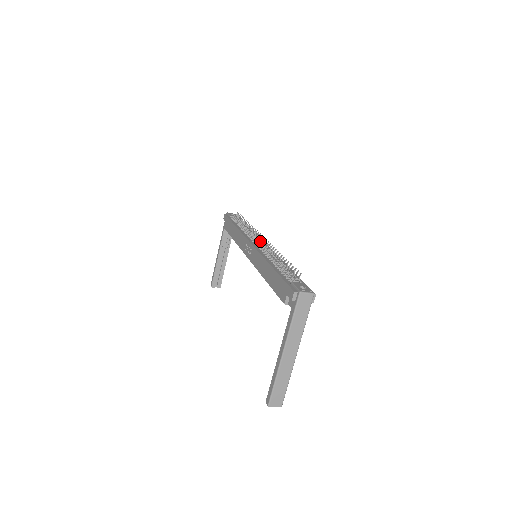
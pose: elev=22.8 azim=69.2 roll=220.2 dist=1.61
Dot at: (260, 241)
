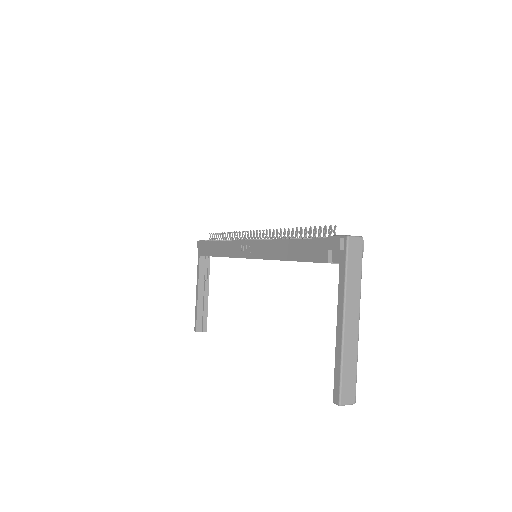
Dot at: occluded
